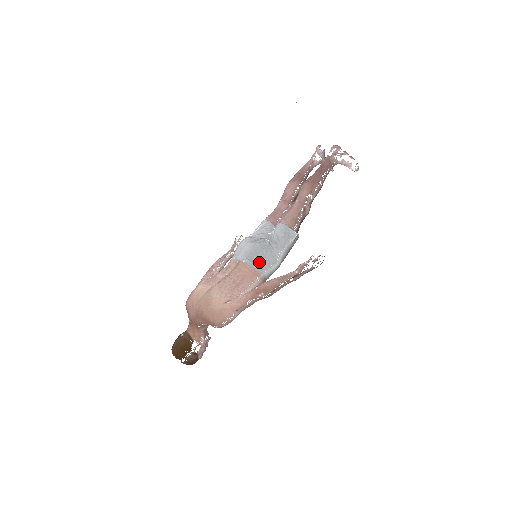
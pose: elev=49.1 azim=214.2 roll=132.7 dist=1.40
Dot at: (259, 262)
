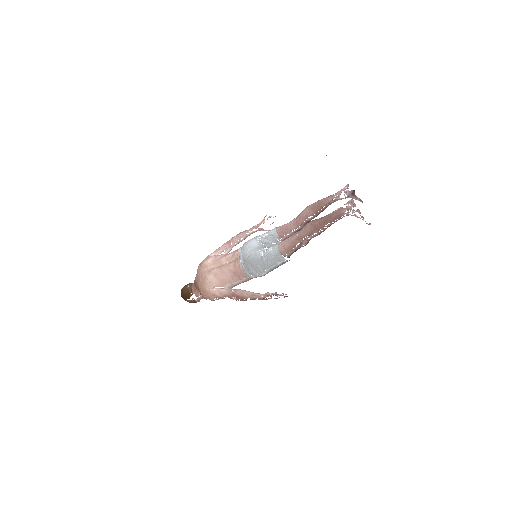
Dot at: (248, 269)
